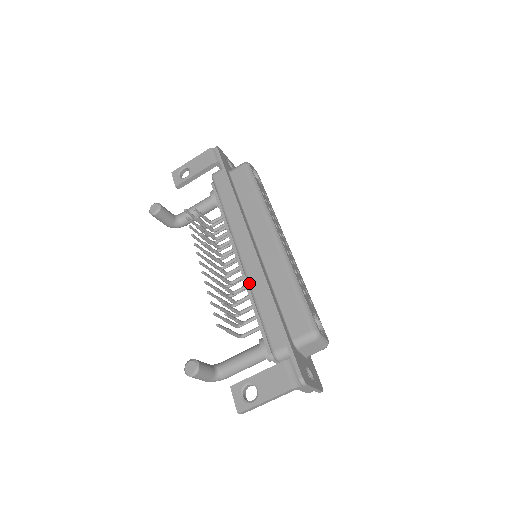
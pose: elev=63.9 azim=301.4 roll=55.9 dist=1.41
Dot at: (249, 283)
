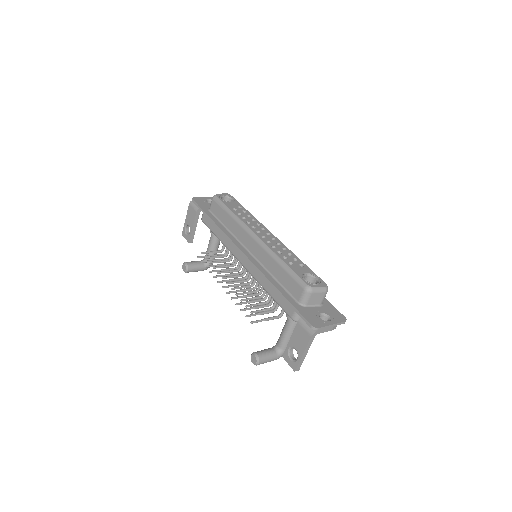
Dot at: occluded
